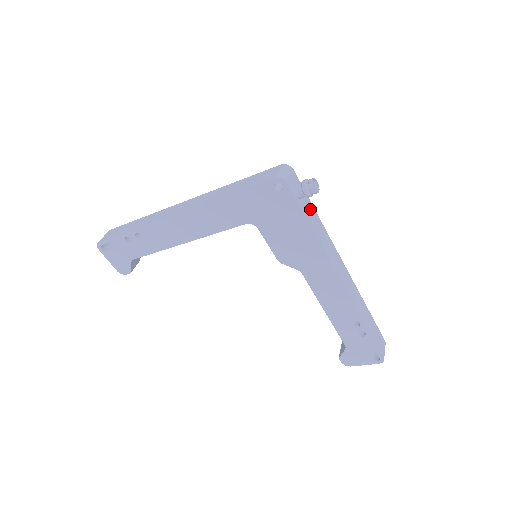
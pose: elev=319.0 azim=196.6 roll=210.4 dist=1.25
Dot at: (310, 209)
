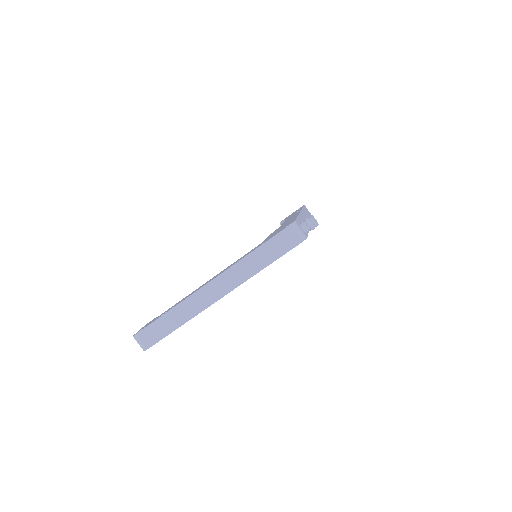
Dot at: occluded
